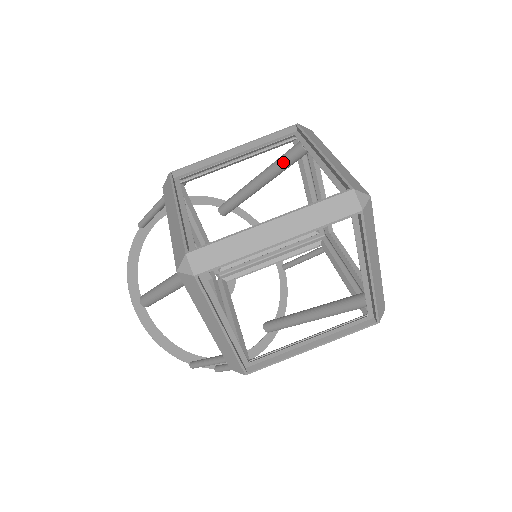
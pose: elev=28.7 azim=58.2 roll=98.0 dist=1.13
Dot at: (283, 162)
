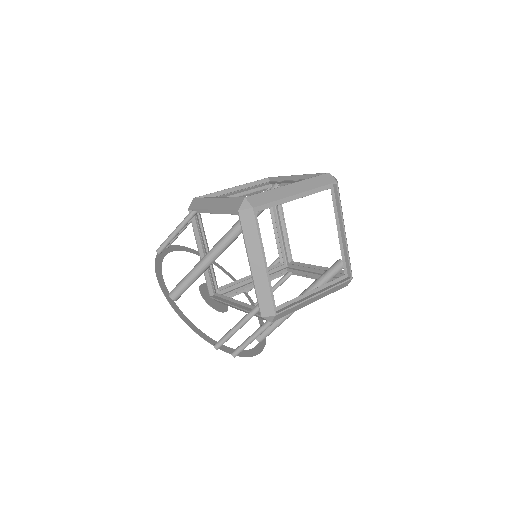
Dot at: occluded
